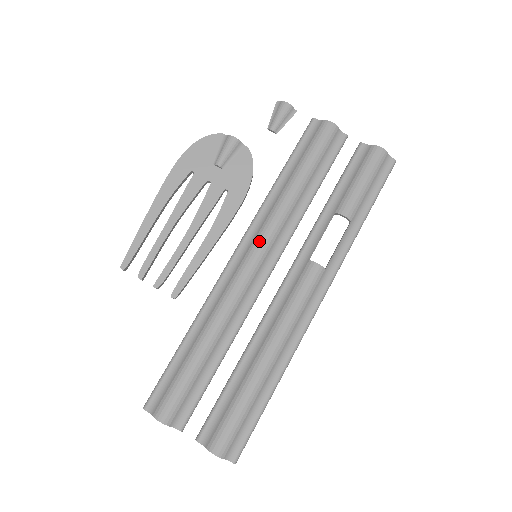
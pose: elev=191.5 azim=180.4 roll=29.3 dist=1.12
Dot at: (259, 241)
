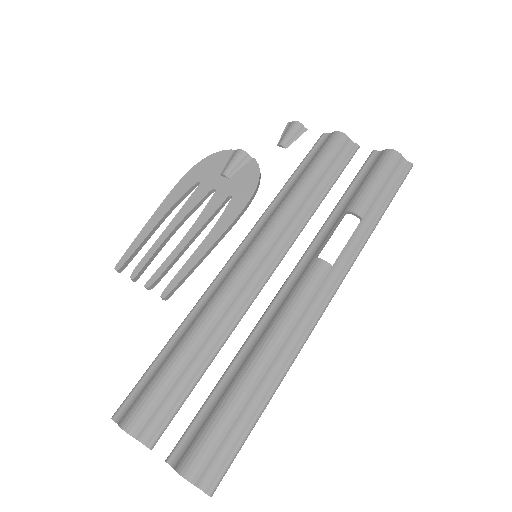
Dot at: (259, 239)
